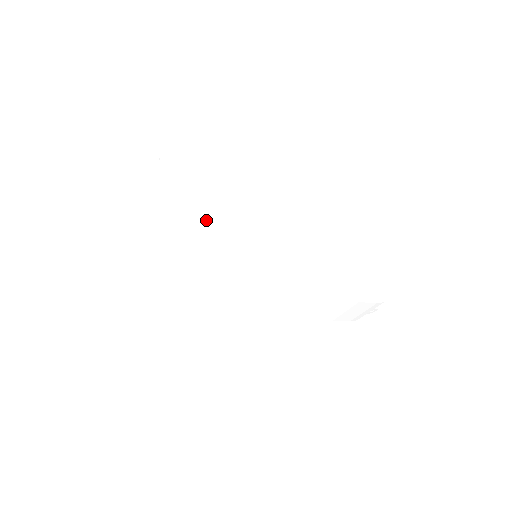
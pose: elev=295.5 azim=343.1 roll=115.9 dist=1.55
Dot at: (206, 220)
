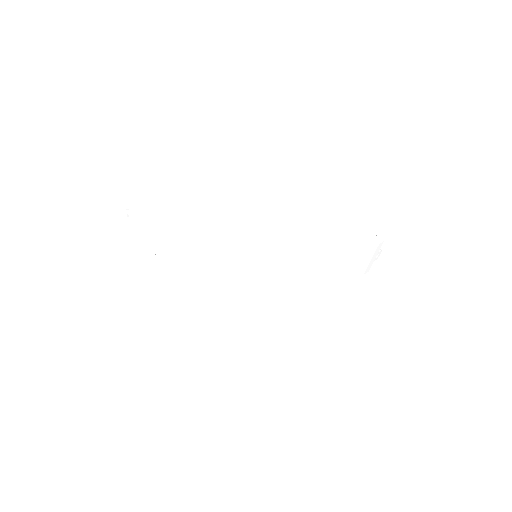
Dot at: (198, 244)
